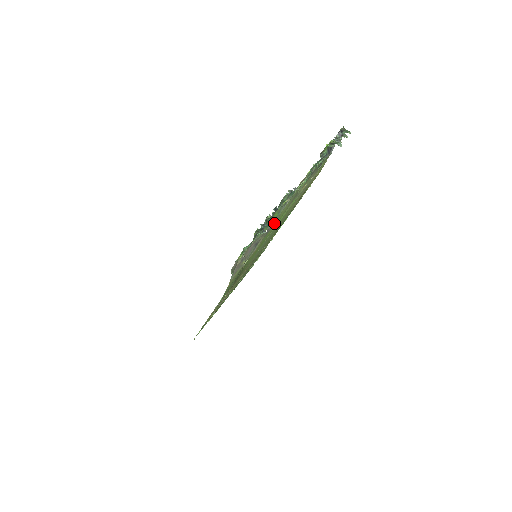
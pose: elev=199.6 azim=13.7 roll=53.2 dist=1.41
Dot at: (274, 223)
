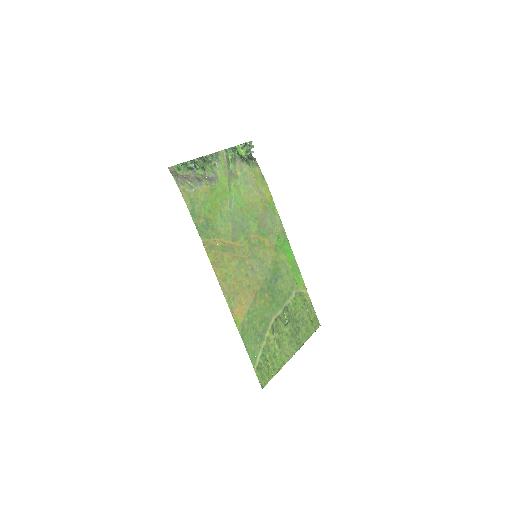
Dot at: (215, 179)
